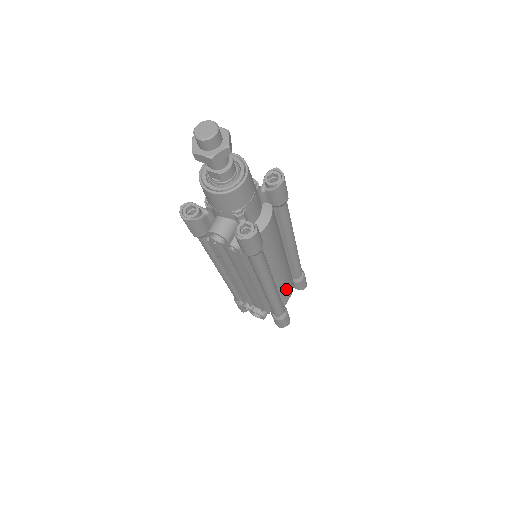
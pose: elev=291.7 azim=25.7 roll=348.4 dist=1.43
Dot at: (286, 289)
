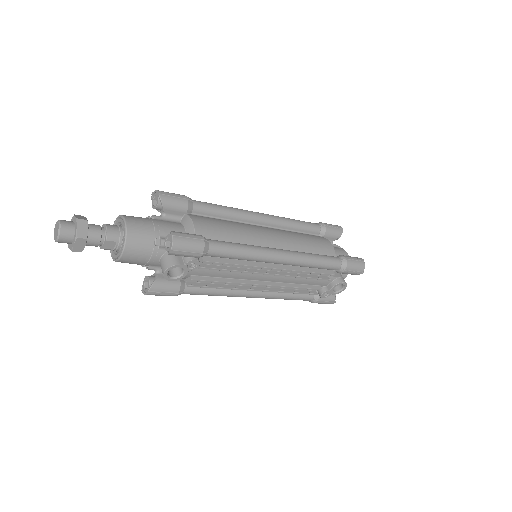
Dot at: (314, 245)
